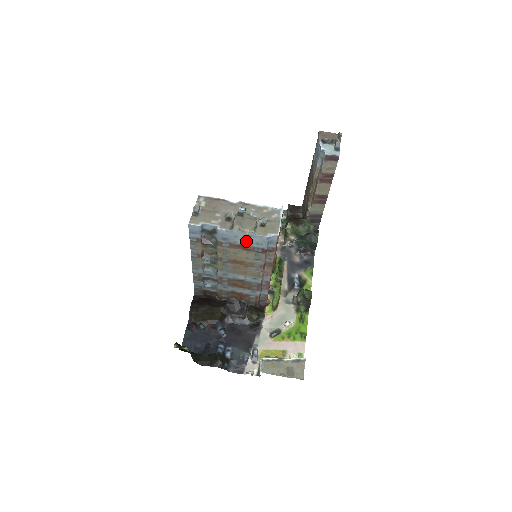
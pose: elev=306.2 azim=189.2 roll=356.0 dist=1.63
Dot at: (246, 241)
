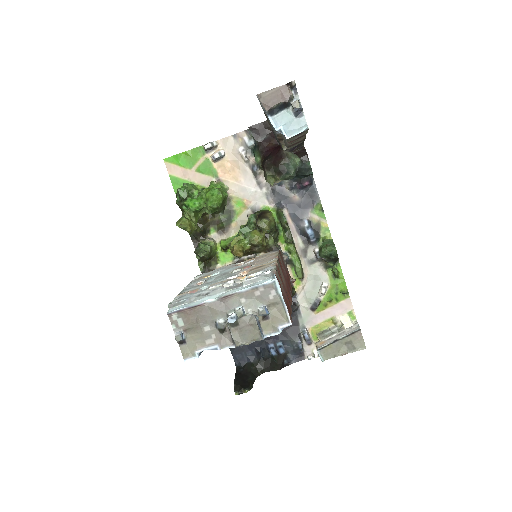
Dot at: occluded
